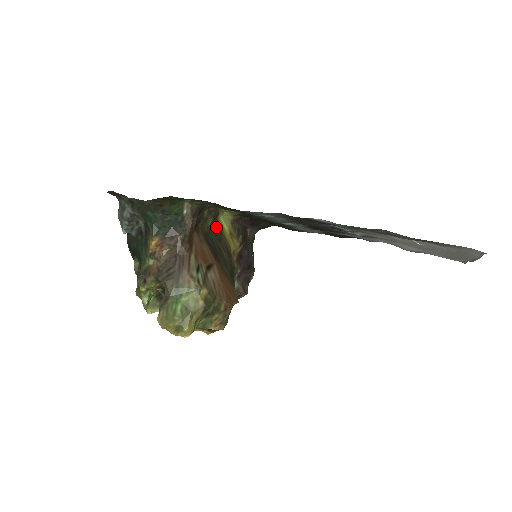
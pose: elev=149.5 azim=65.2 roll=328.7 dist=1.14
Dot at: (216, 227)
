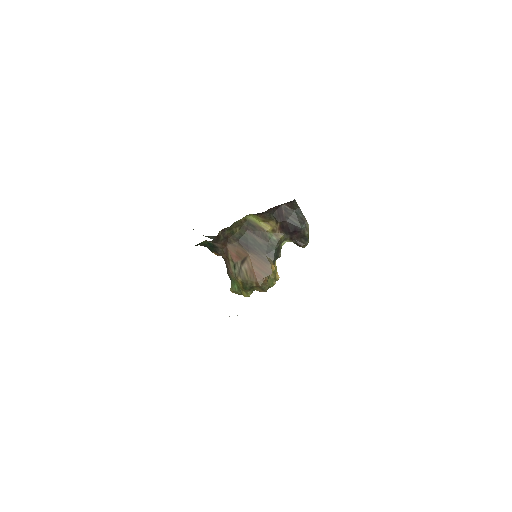
Dot at: (249, 225)
